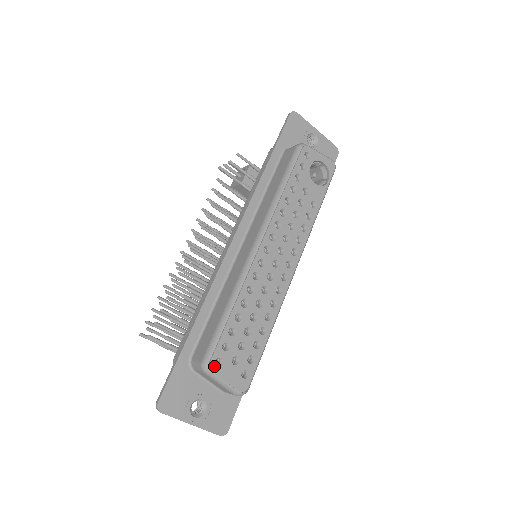
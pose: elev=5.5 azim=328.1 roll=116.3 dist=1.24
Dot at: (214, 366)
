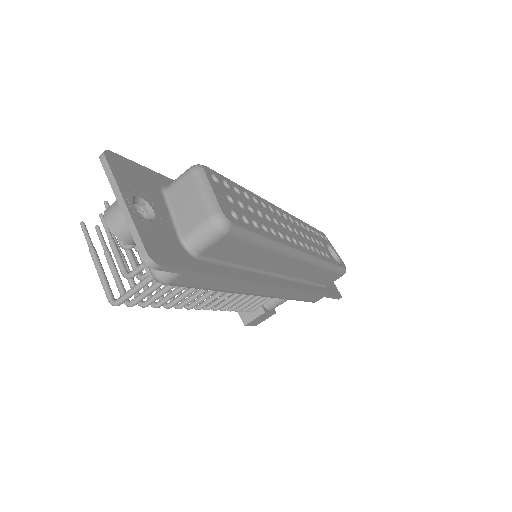
Dot at: (208, 172)
